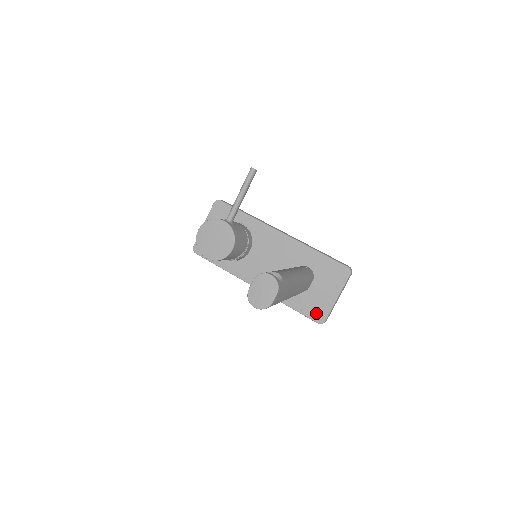
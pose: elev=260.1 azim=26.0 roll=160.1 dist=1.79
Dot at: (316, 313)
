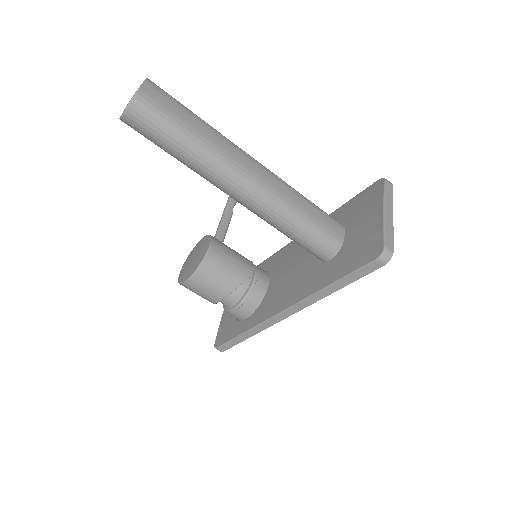
Dot at: (367, 252)
